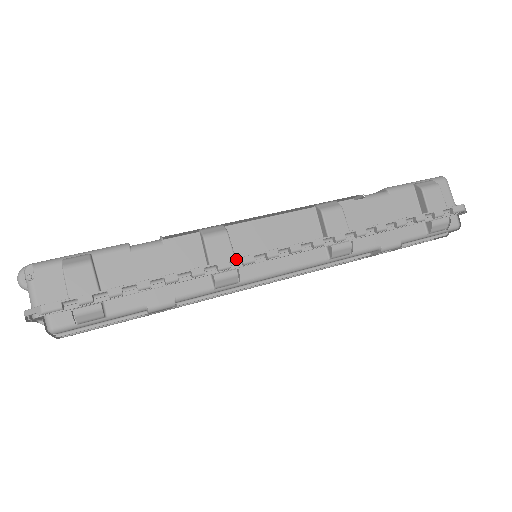
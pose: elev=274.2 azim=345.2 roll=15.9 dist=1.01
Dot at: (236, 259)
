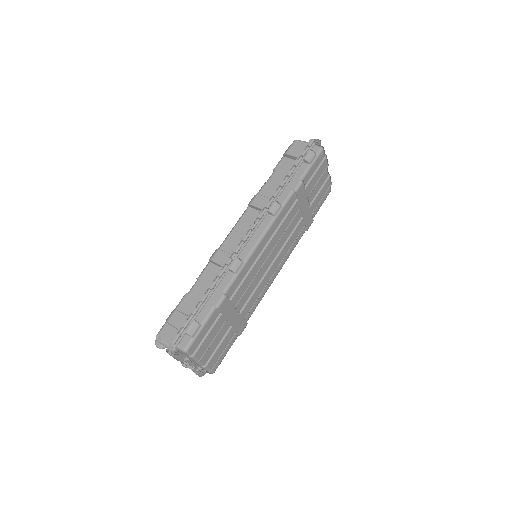
Dot at: (231, 254)
